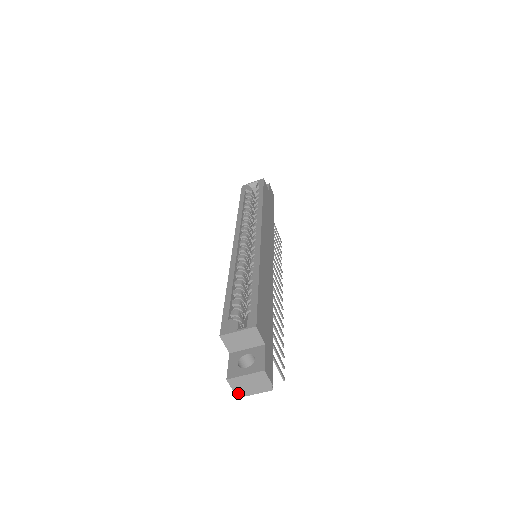
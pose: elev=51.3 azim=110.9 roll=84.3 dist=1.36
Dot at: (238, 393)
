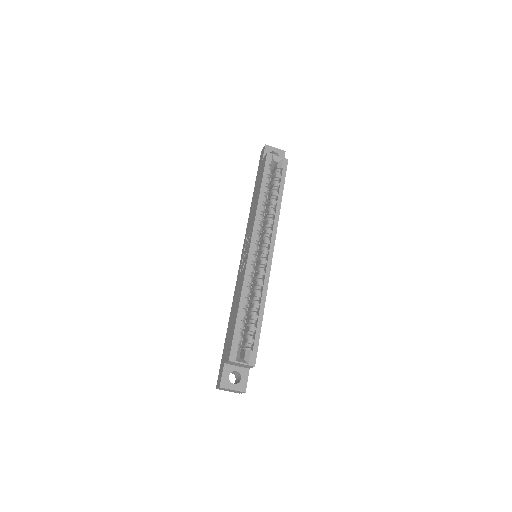
Dot at: occluded
